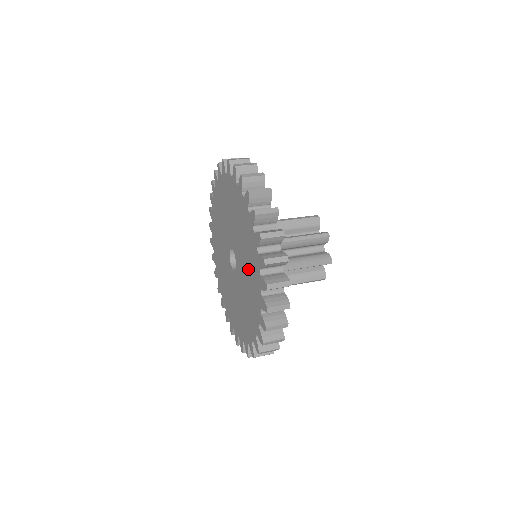
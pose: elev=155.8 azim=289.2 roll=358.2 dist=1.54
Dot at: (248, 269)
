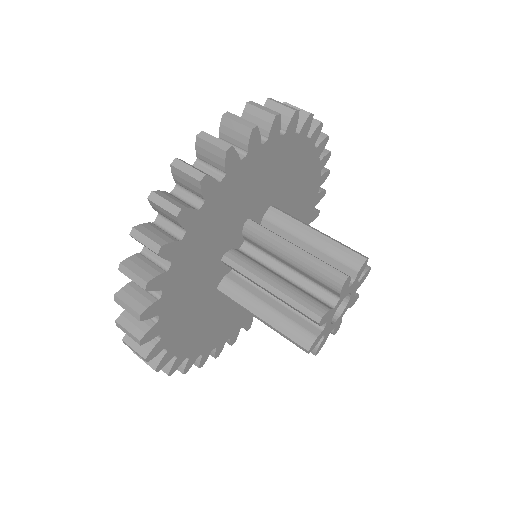
Dot at: occluded
